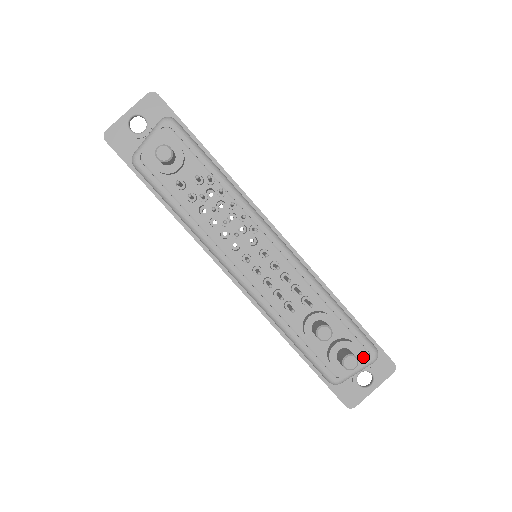
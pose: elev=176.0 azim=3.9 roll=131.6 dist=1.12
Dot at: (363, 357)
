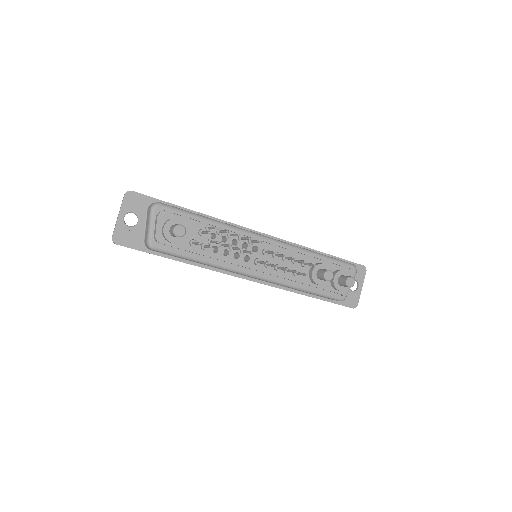
Dot at: (350, 274)
